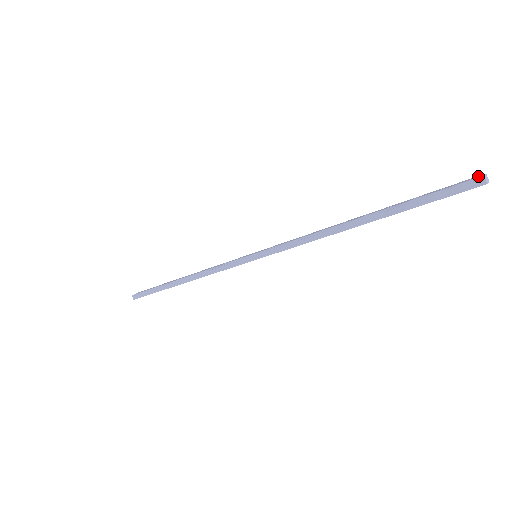
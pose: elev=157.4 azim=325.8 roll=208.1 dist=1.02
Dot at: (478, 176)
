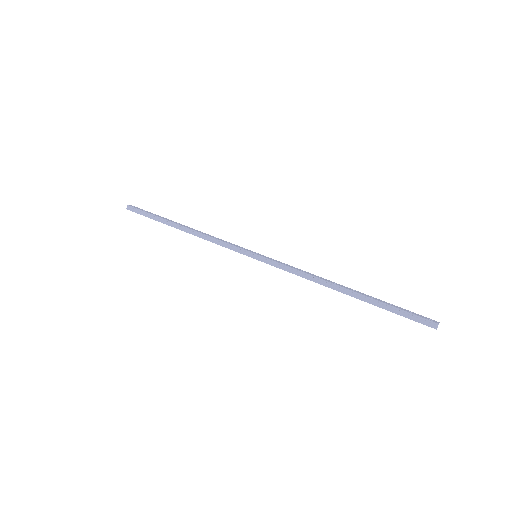
Dot at: (435, 321)
